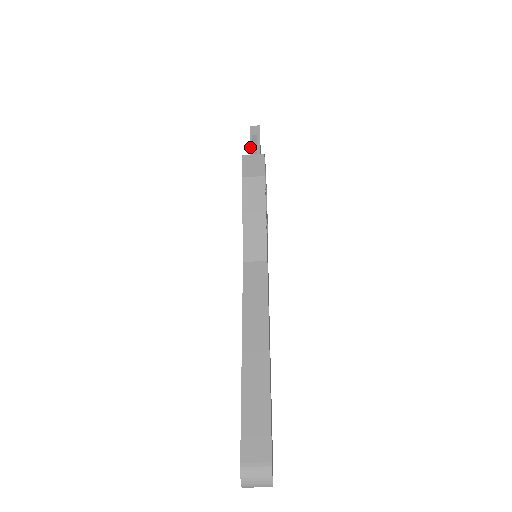
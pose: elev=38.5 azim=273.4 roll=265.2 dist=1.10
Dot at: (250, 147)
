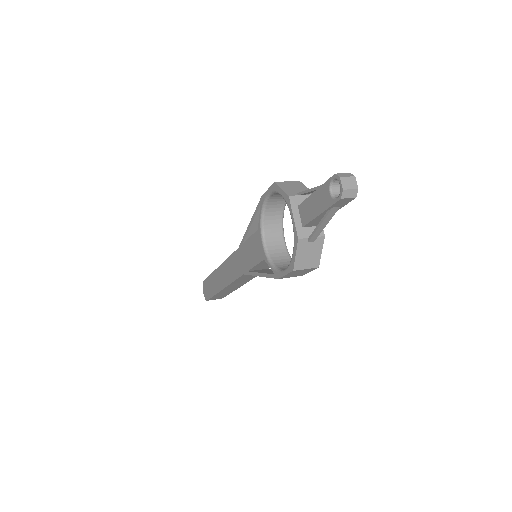
Dot at: (316, 218)
